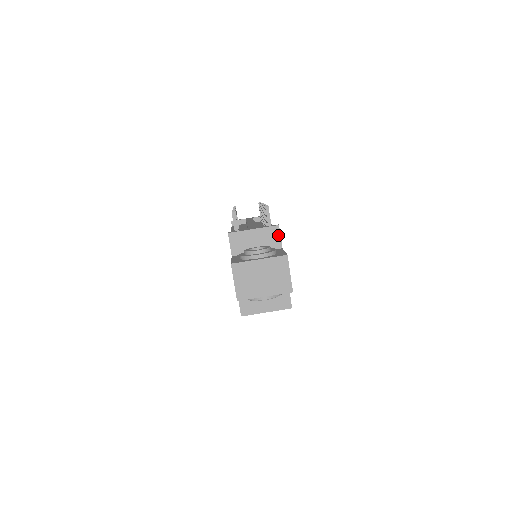
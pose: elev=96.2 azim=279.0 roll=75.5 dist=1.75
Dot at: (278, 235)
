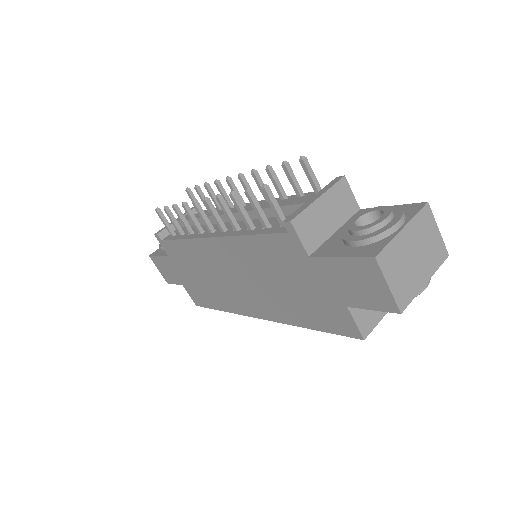
Dot at: (349, 192)
